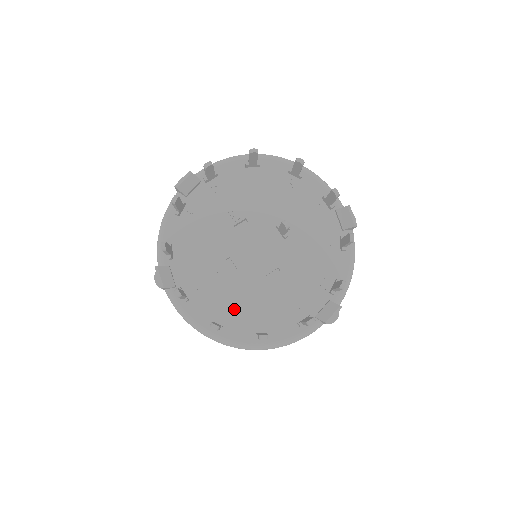
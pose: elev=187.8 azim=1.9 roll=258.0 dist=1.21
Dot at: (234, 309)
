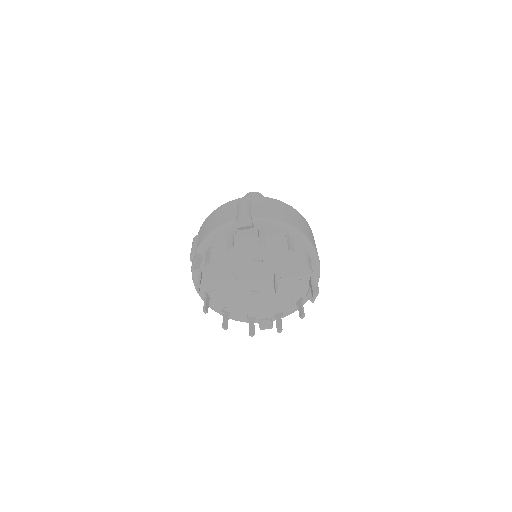
Dot at: (222, 294)
